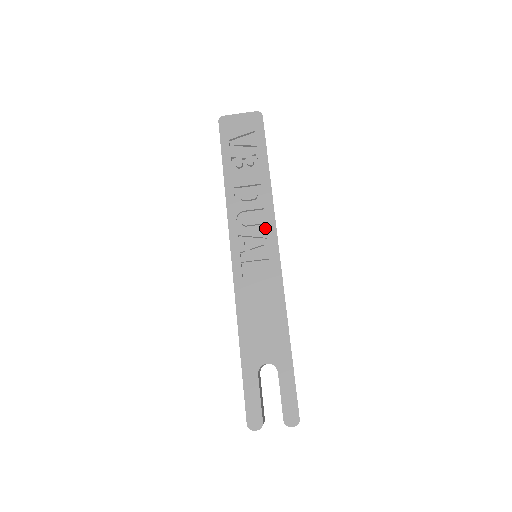
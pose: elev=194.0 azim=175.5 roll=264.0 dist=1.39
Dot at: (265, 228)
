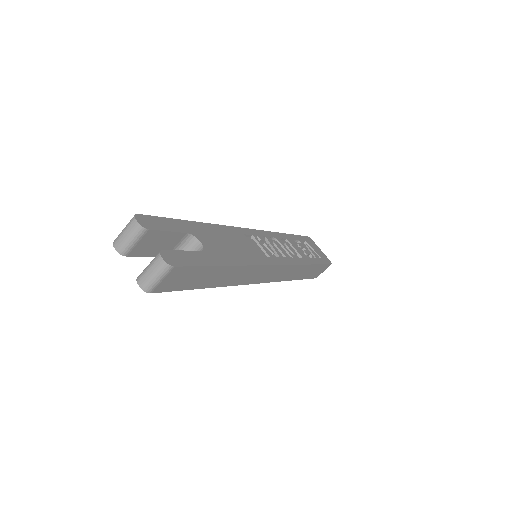
Dot at: occluded
